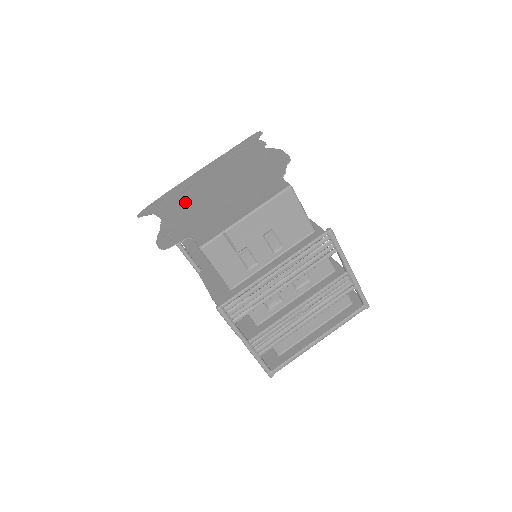
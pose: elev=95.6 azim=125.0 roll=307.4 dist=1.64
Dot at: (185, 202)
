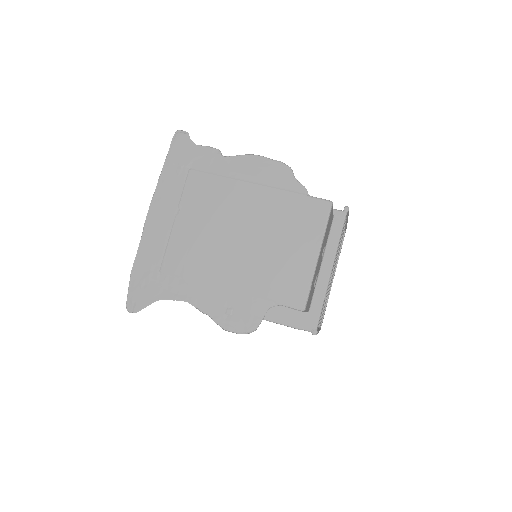
Dot at: (195, 267)
